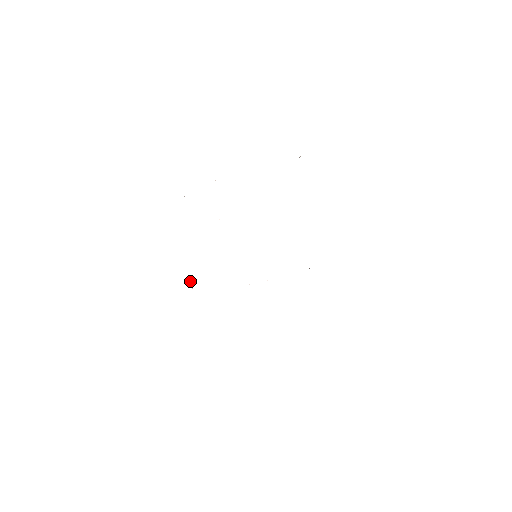
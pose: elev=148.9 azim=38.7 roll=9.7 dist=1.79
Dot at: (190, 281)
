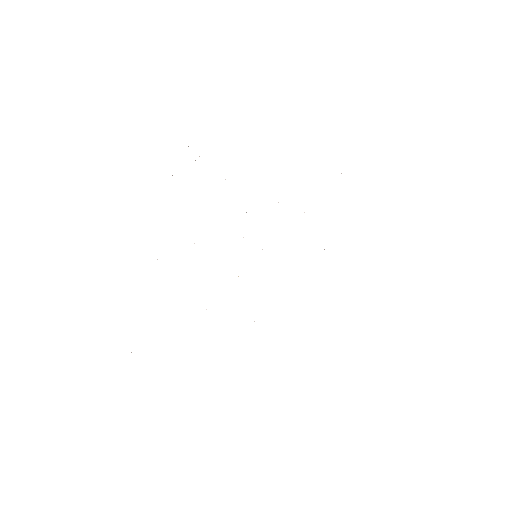
Dot at: occluded
